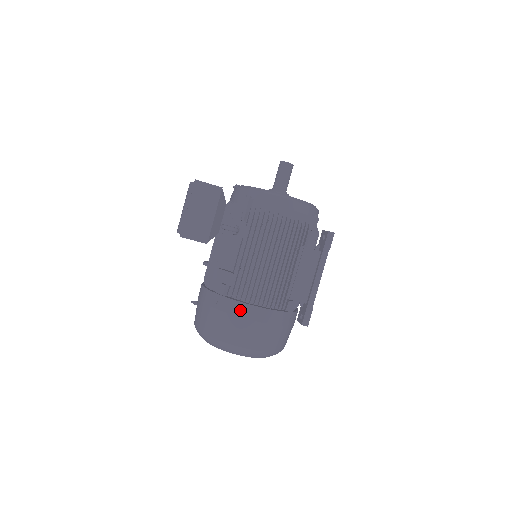
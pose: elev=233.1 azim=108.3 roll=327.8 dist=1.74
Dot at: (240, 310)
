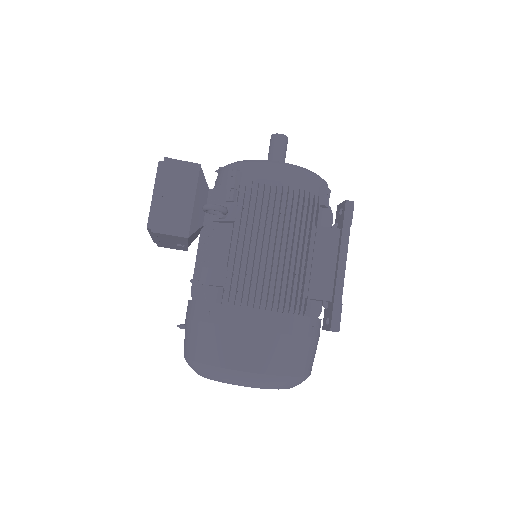
Dot at: (241, 318)
